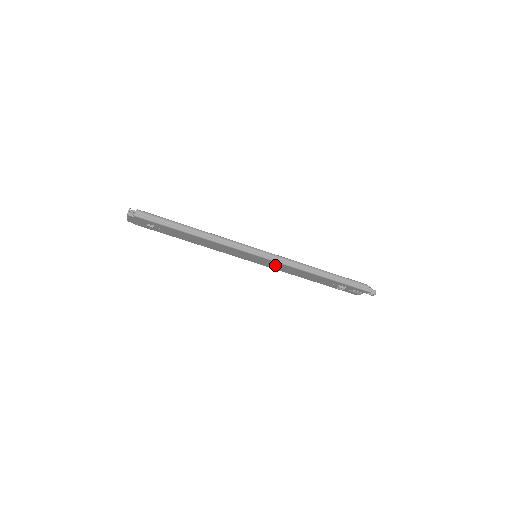
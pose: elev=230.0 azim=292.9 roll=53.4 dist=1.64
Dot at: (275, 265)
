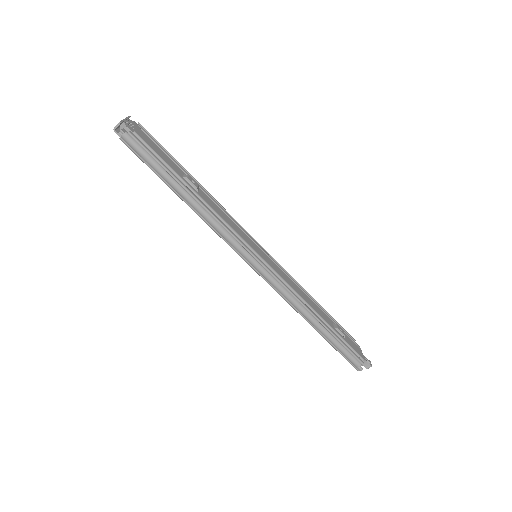
Dot at: occluded
